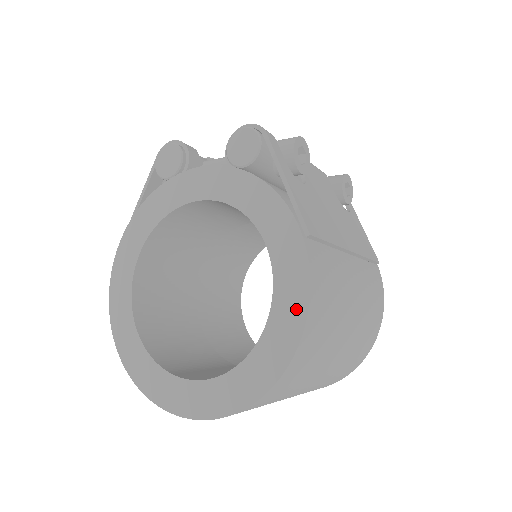
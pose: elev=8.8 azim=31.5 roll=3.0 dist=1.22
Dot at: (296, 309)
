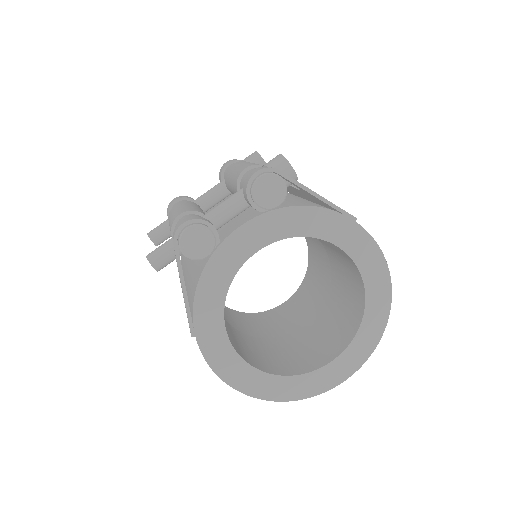
Dot at: (379, 266)
